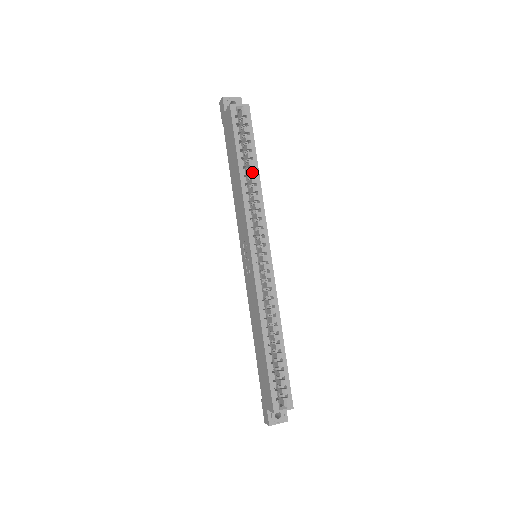
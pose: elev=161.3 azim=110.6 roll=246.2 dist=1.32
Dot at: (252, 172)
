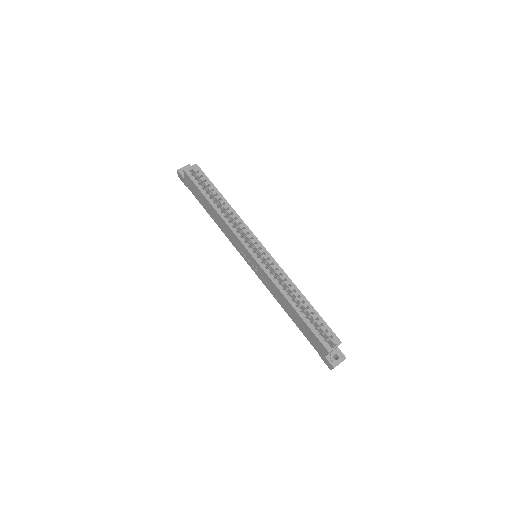
Dot at: (221, 203)
